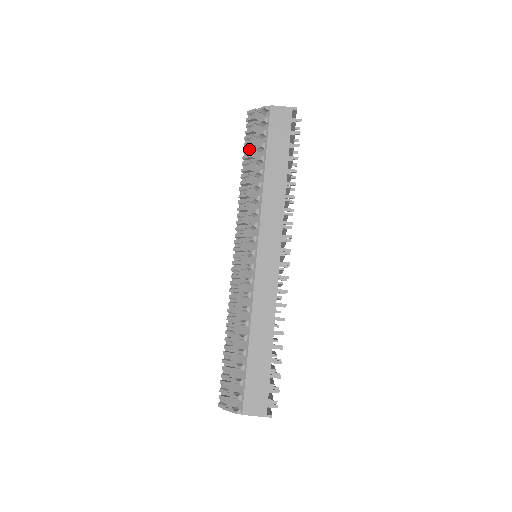
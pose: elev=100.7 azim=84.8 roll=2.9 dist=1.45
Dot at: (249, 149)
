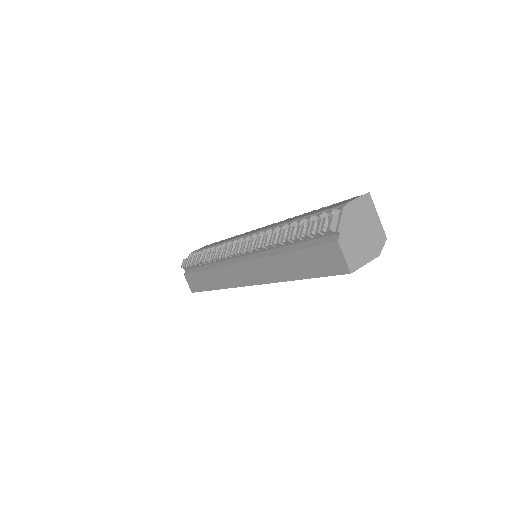
Dot at: (196, 257)
